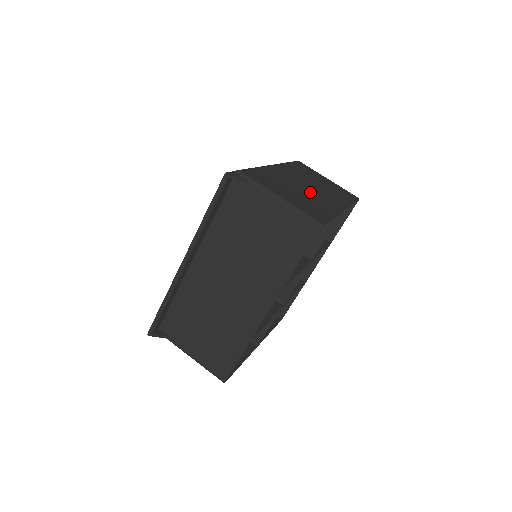
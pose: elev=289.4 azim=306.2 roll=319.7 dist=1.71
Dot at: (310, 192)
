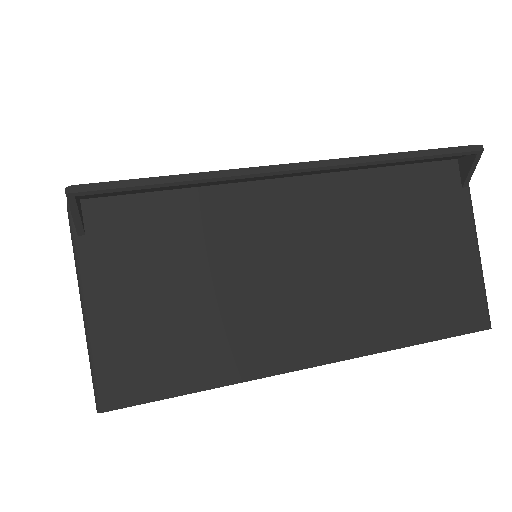
Dot at: occluded
